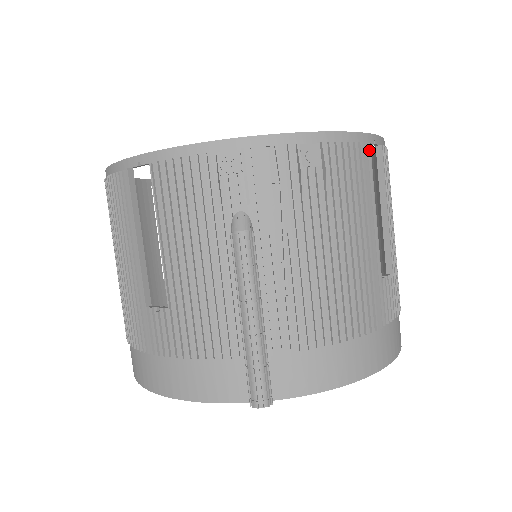
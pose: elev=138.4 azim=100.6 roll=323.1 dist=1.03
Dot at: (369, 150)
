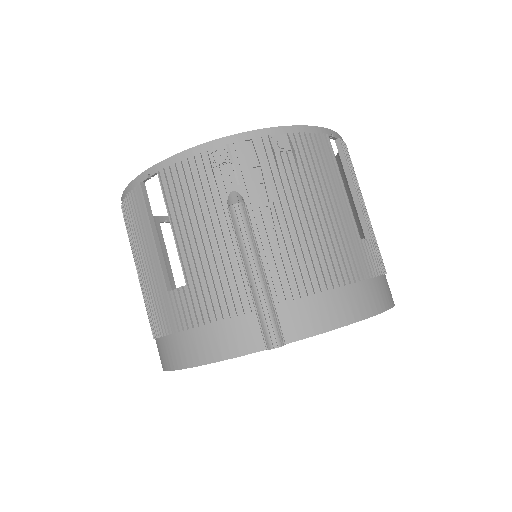
Dot at: (328, 139)
